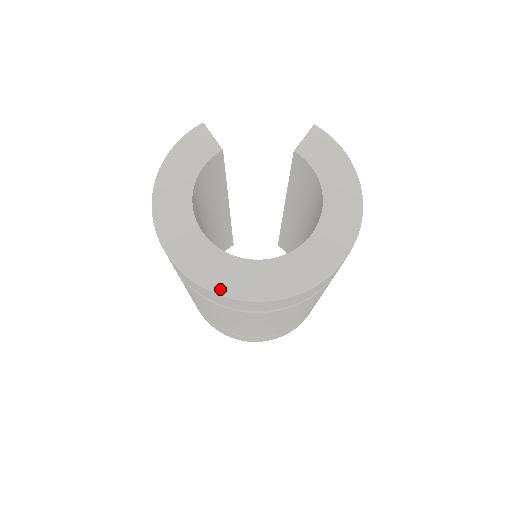
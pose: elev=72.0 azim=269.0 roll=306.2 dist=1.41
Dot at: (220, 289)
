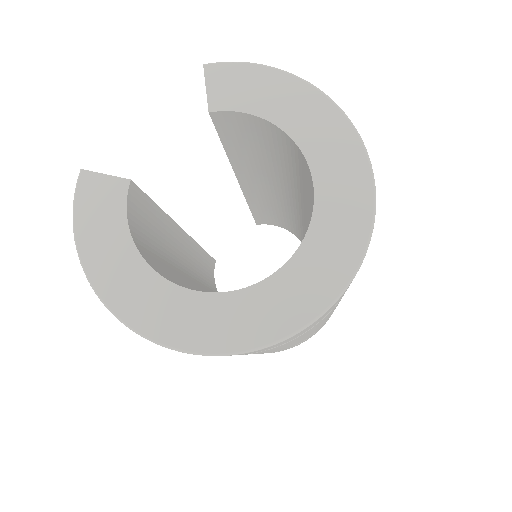
Dot at: (273, 336)
